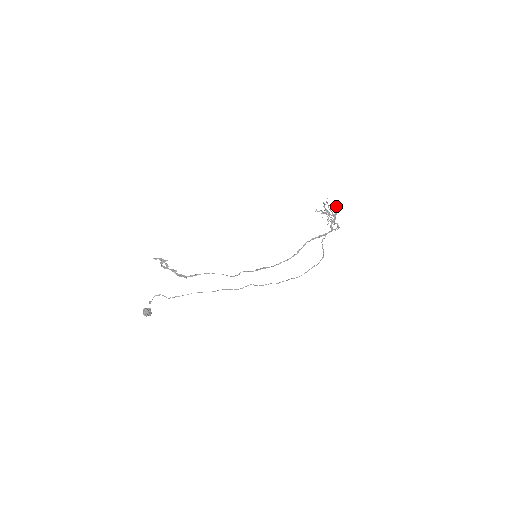
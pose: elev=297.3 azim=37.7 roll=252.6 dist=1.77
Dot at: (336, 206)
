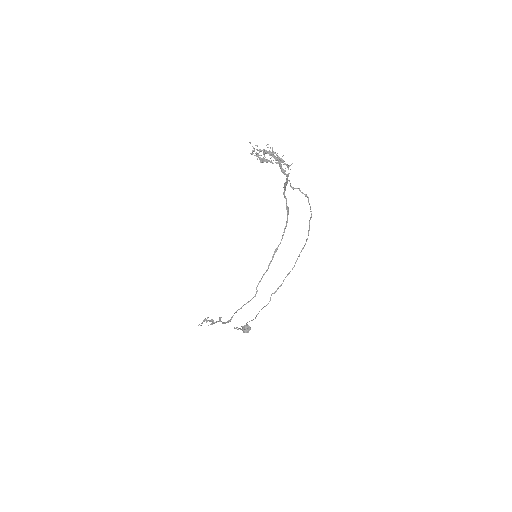
Dot at: (262, 150)
